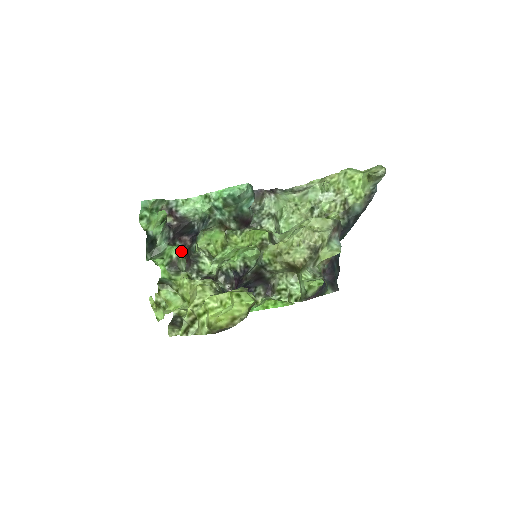
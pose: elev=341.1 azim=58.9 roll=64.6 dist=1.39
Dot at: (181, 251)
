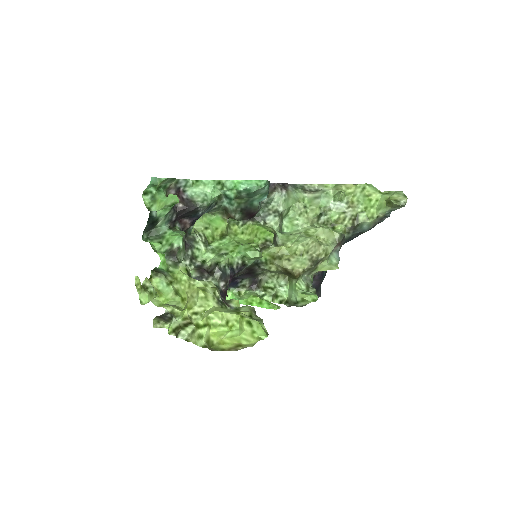
Dot at: (183, 240)
